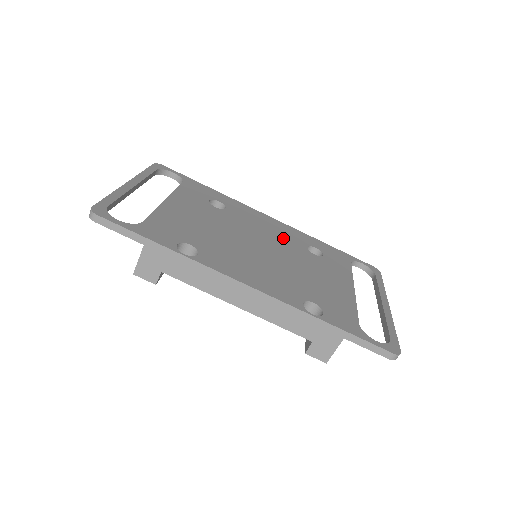
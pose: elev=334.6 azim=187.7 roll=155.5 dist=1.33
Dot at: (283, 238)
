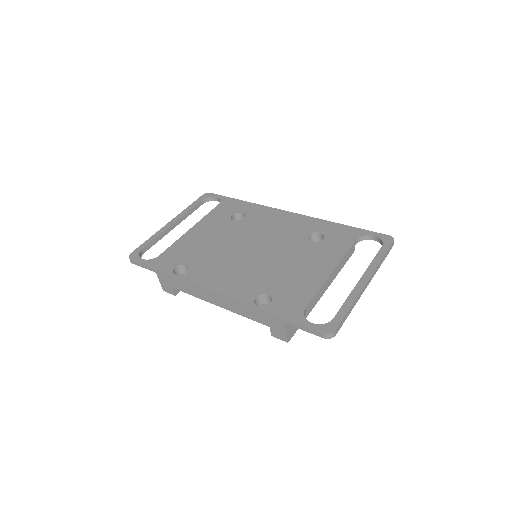
Dot at: (286, 233)
